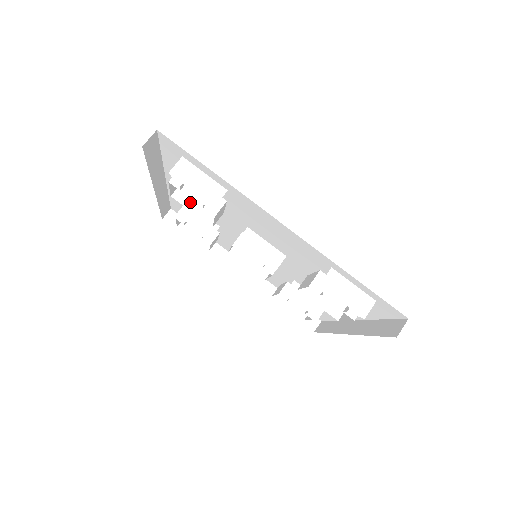
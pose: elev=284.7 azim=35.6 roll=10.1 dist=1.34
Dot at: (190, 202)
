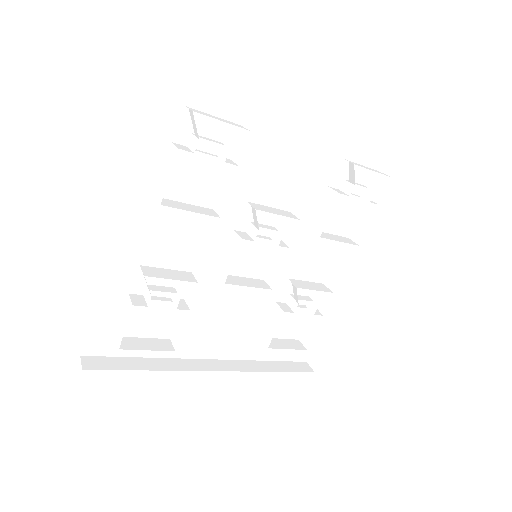
Dot at: (181, 207)
